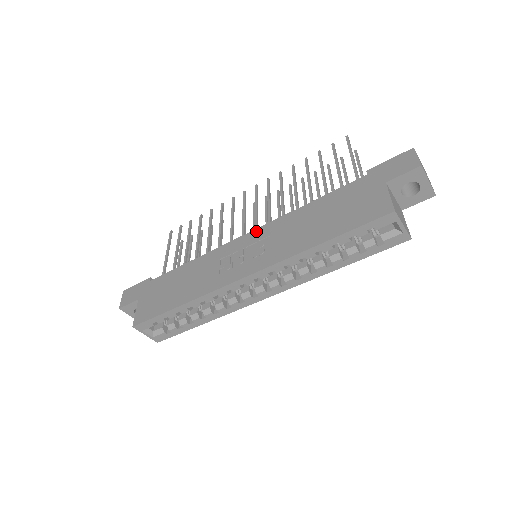
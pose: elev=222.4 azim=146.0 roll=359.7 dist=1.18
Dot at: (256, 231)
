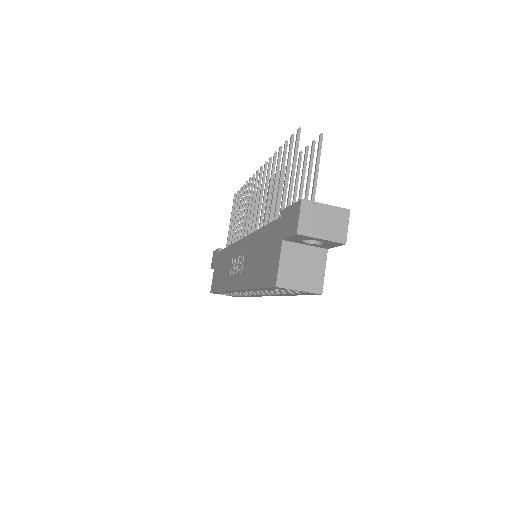
Dot at: (243, 240)
